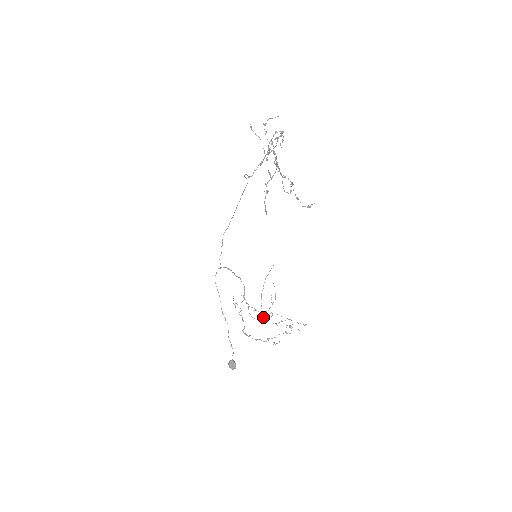
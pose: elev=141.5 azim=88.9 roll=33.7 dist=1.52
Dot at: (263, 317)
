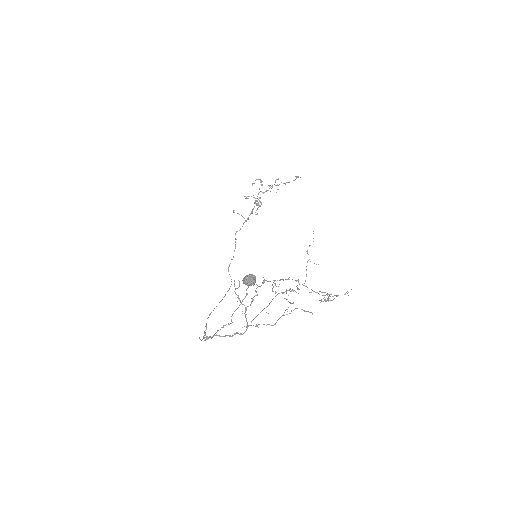
Dot at: occluded
